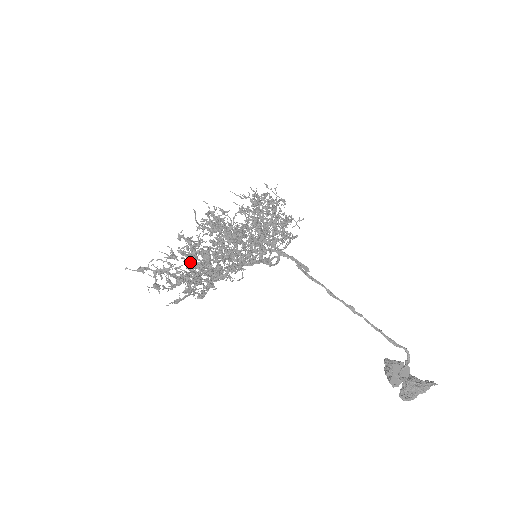
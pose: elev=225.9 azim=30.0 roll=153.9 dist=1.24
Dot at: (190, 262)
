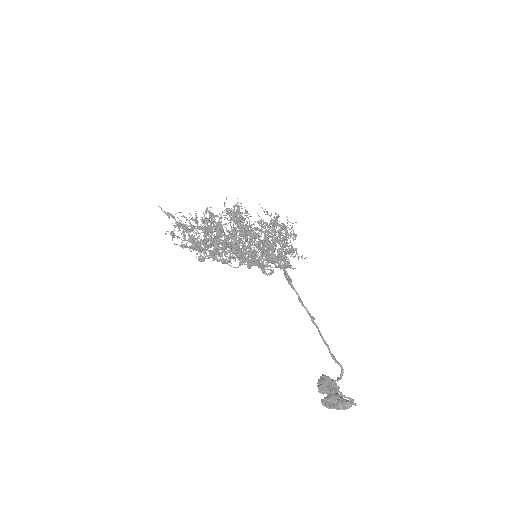
Dot at: occluded
